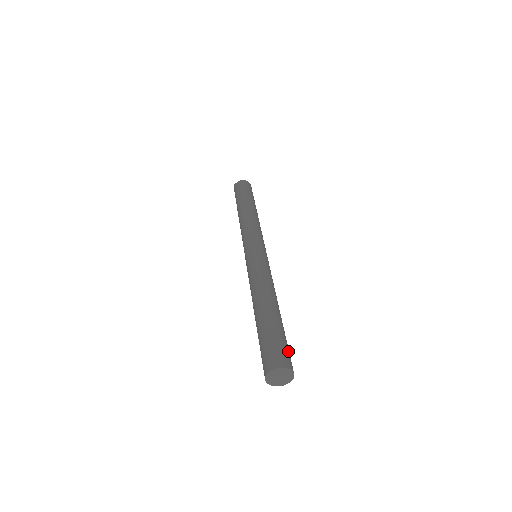
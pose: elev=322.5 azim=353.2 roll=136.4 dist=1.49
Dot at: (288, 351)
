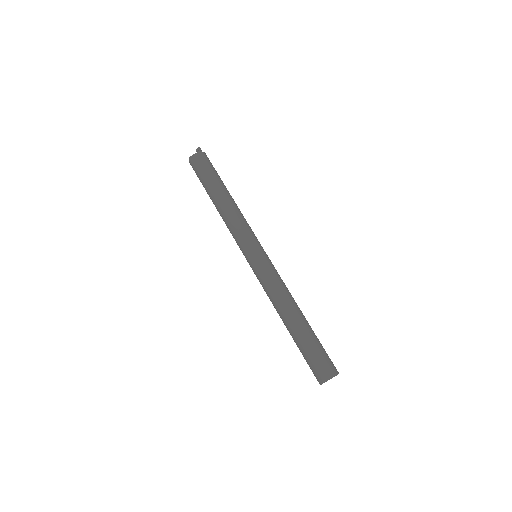
Dot at: (323, 359)
